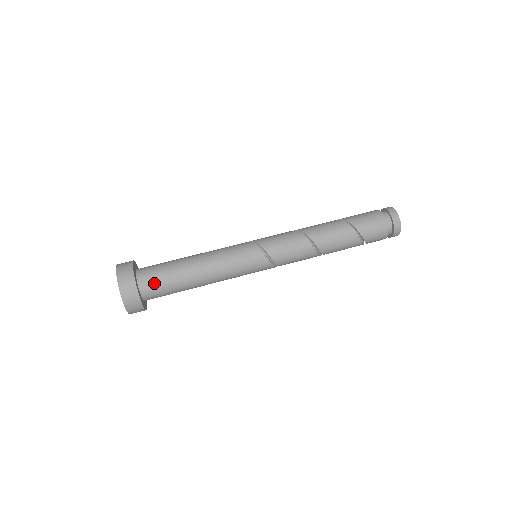
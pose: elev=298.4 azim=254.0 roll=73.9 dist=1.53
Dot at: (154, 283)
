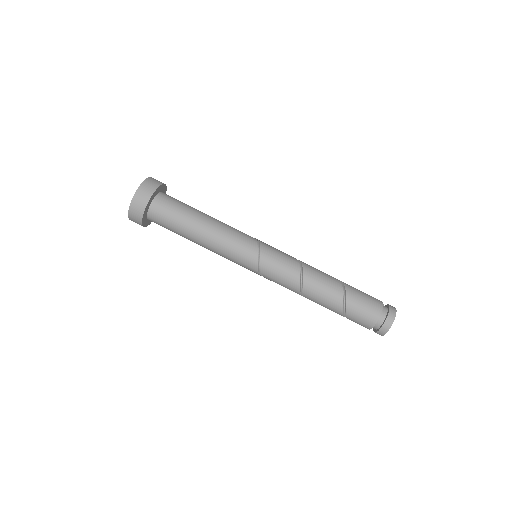
Dot at: (161, 218)
